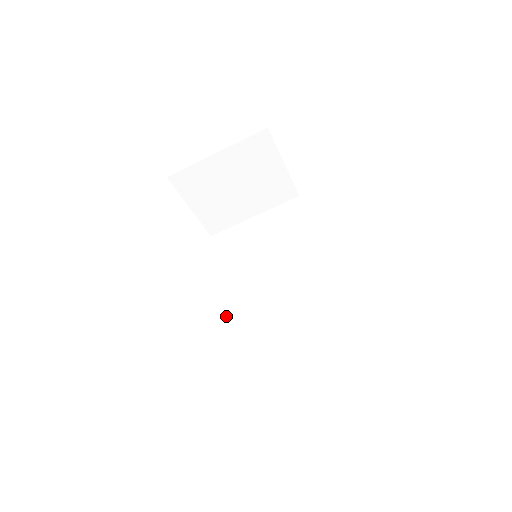
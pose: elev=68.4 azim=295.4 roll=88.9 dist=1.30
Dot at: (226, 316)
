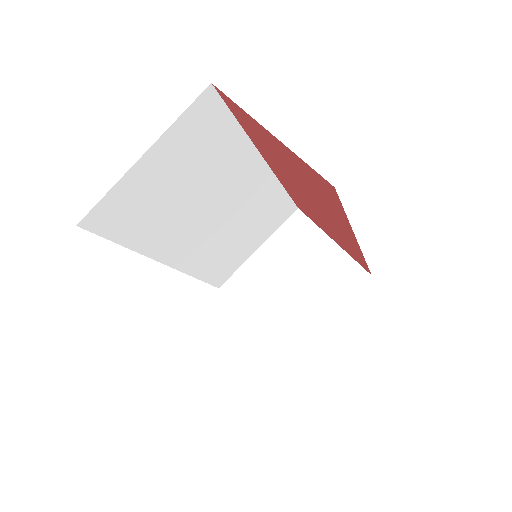
Dot at: occluded
